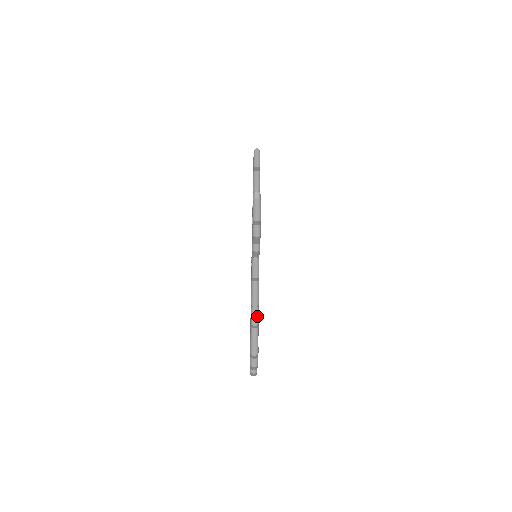
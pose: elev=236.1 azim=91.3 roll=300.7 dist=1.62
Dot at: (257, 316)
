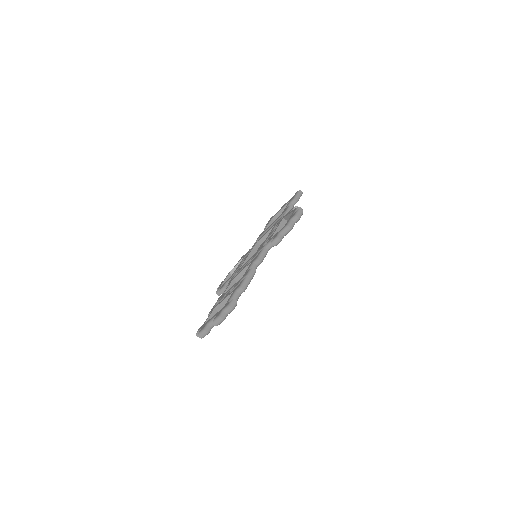
Dot at: occluded
